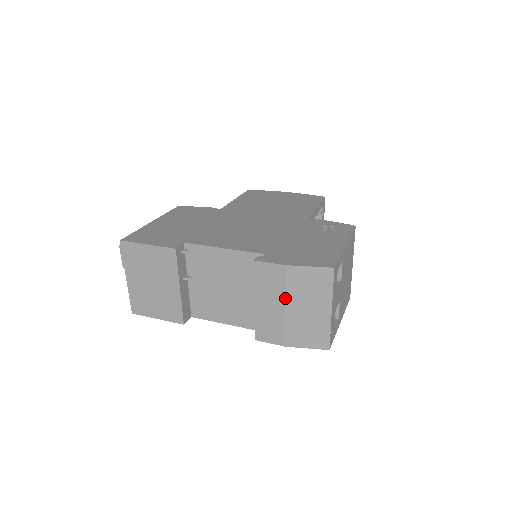
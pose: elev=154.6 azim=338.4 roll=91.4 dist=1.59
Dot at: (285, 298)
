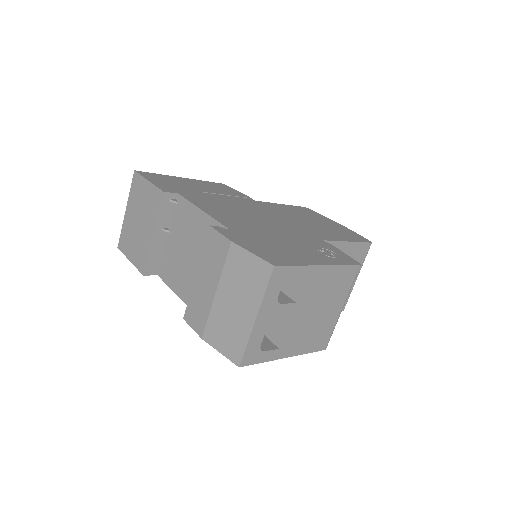
Dot at: (219, 280)
